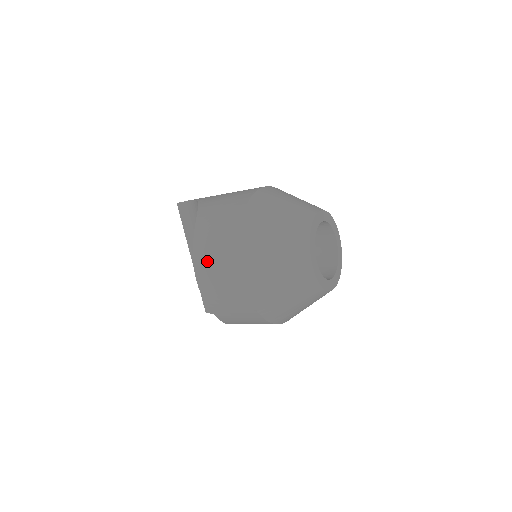
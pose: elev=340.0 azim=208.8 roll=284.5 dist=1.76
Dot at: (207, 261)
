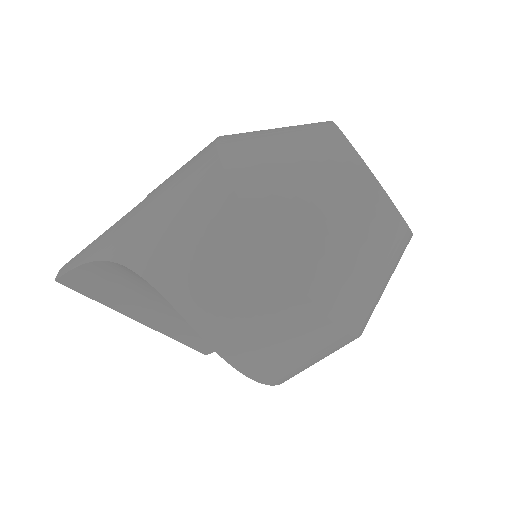
Dot at: (258, 349)
